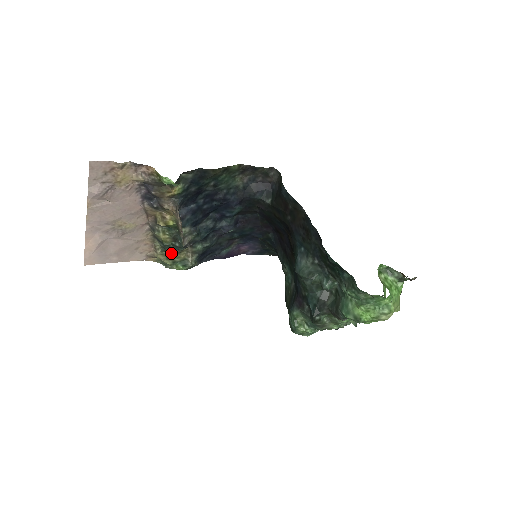
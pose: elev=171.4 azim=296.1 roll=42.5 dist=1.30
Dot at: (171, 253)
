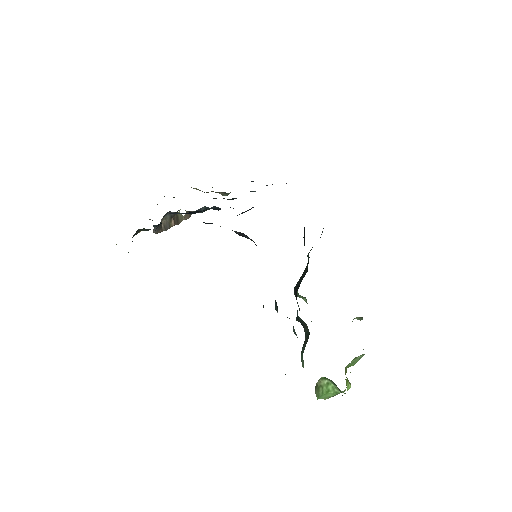
Dot at: (197, 189)
